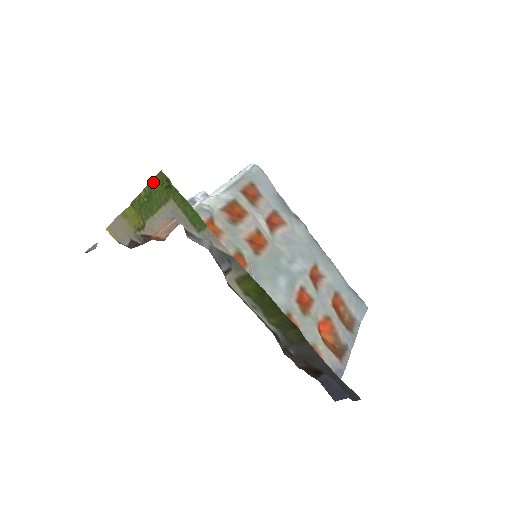
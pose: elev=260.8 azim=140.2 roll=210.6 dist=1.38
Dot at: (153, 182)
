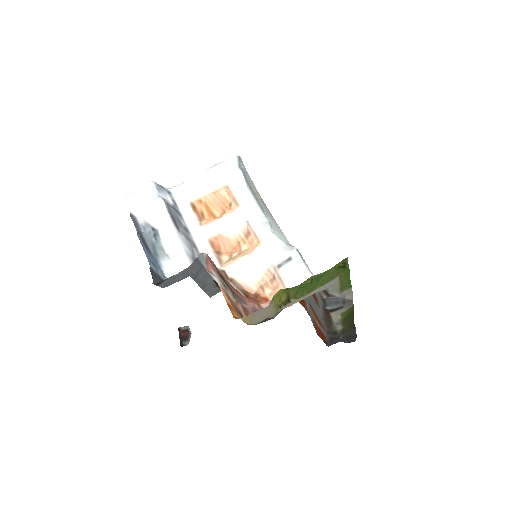
Dot at: (332, 268)
